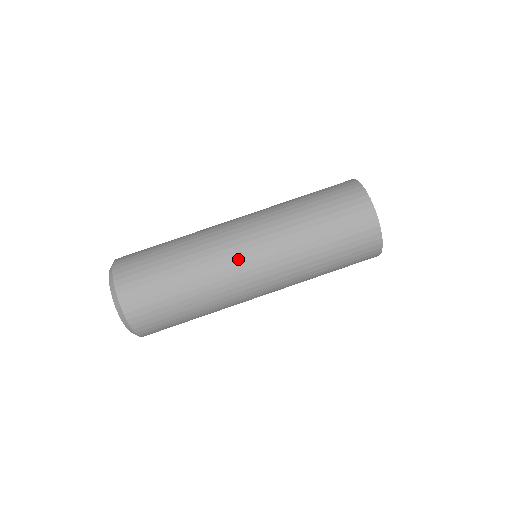
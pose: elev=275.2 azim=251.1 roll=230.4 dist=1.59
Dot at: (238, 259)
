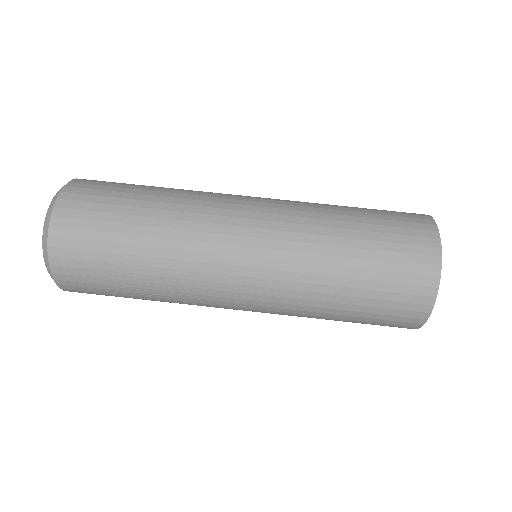
Dot at: (226, 264)
